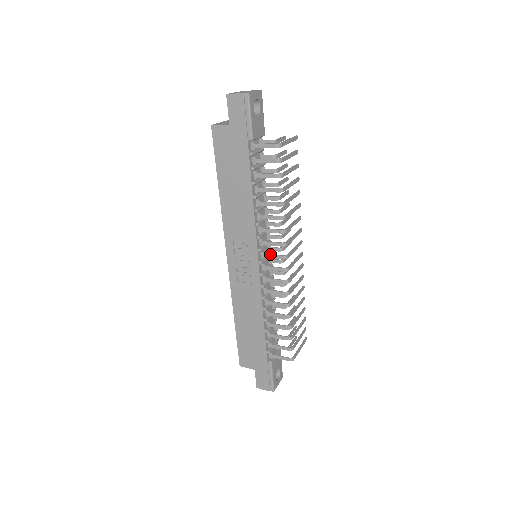
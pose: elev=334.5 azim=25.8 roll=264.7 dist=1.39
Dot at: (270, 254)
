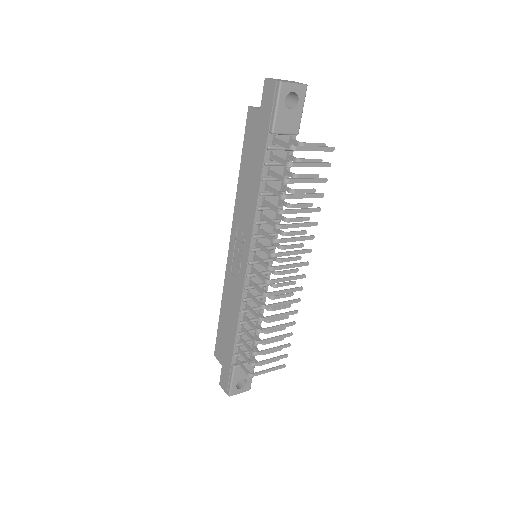
Dot at: (260, 258)
